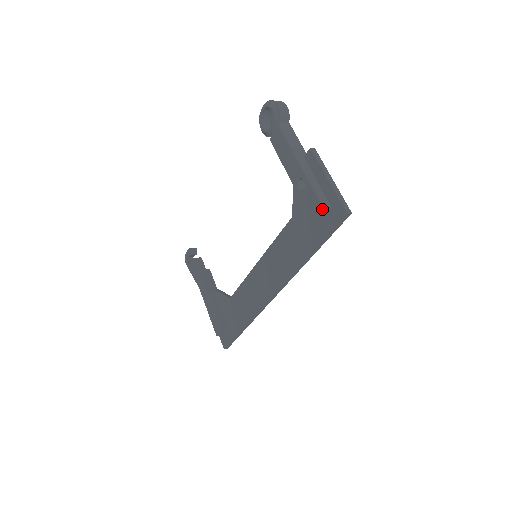
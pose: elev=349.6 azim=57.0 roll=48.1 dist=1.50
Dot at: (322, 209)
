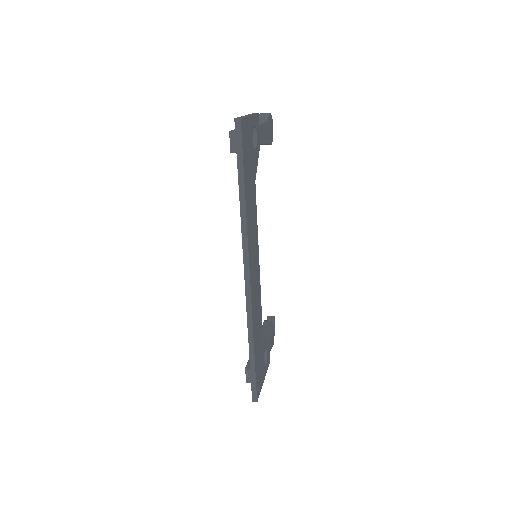
Dot at: (230, 134)
